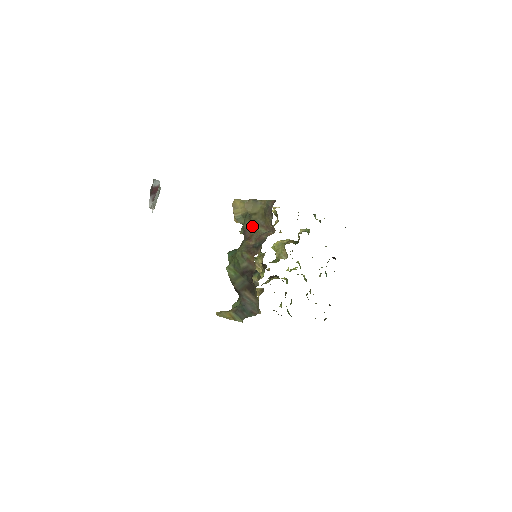
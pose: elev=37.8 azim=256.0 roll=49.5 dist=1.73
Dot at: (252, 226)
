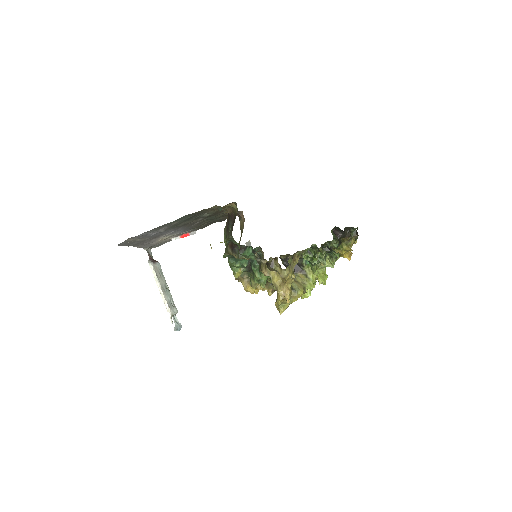
Dot at: (239, 244)
